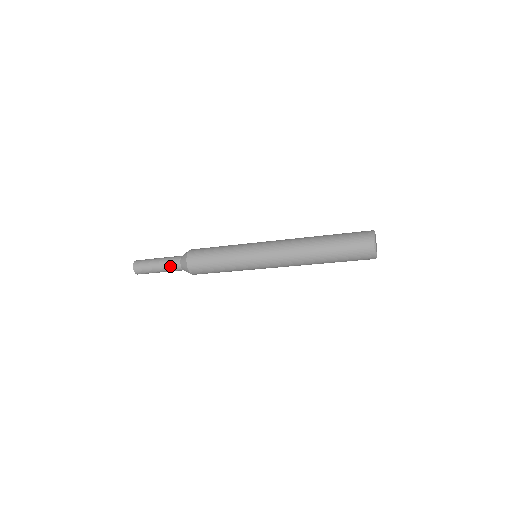
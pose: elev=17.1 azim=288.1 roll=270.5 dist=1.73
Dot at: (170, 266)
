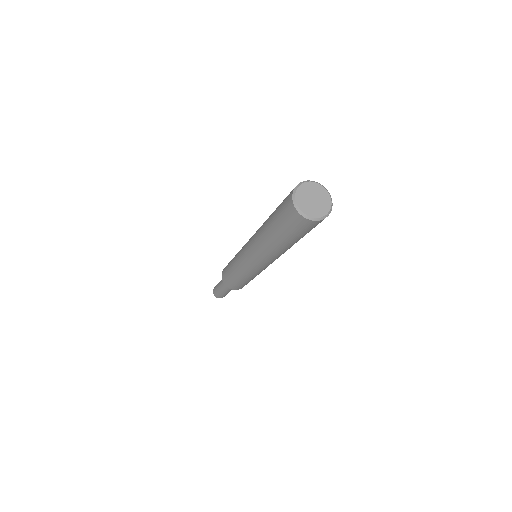
Dot at: (226, 289)
